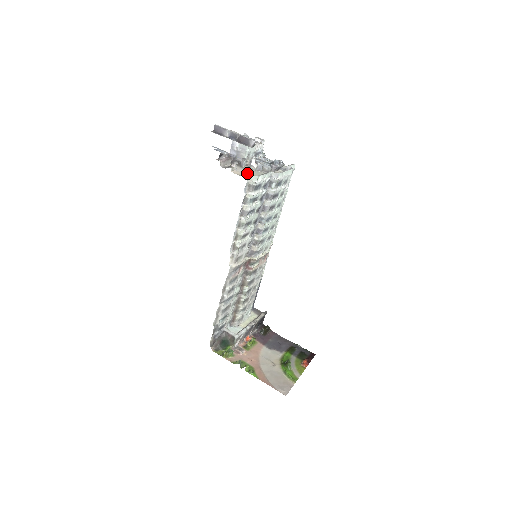
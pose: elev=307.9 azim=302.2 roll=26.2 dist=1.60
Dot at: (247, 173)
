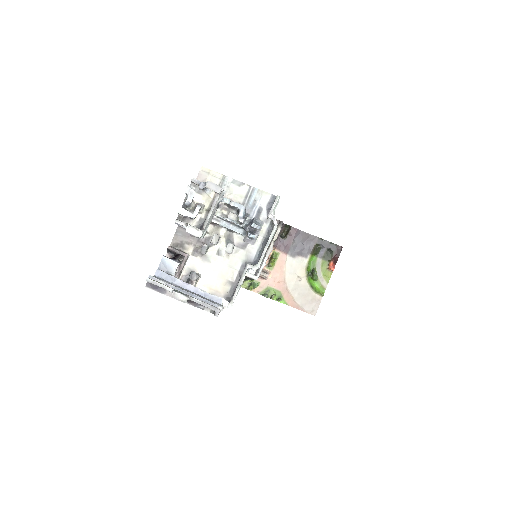
Dot at: (215, 277)
